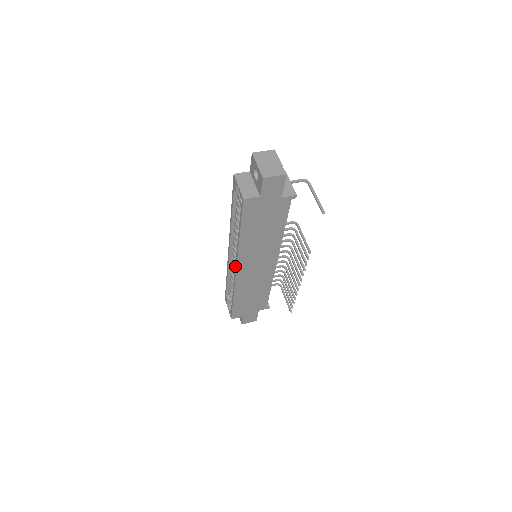
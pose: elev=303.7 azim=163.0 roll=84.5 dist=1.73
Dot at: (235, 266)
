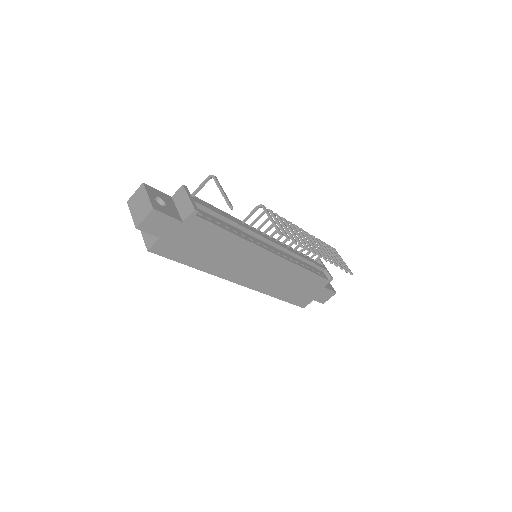
Dot at: (236, 282)
